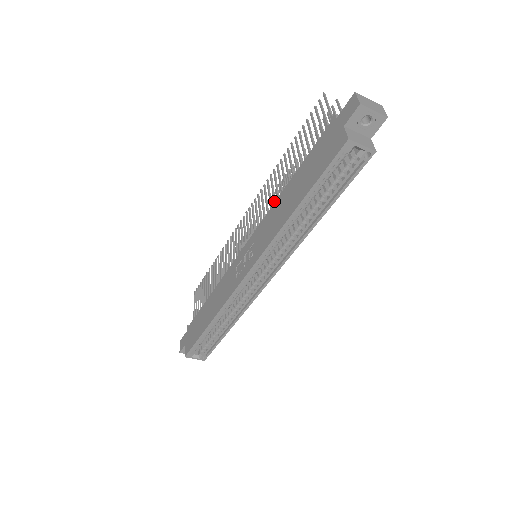
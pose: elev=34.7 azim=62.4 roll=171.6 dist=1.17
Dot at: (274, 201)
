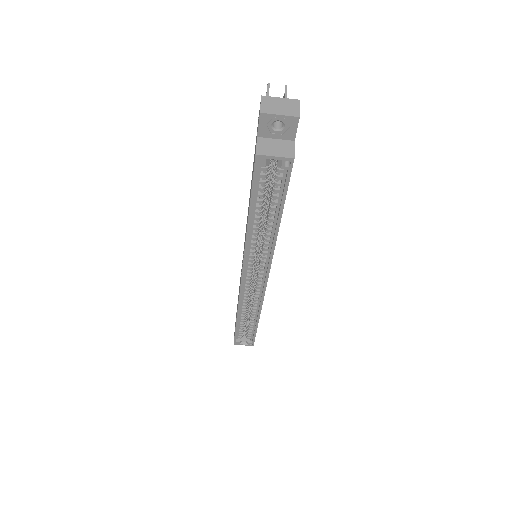
Dot at: occluded
